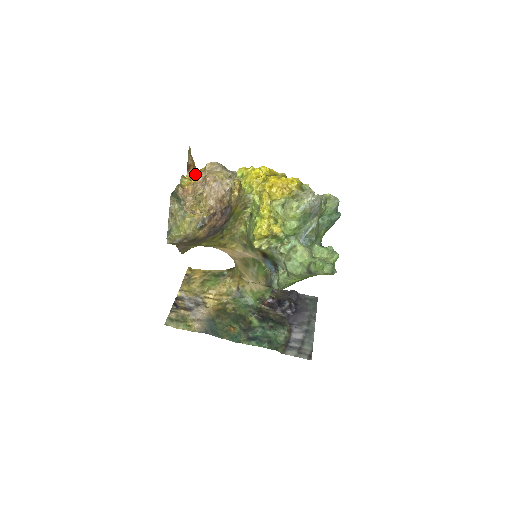
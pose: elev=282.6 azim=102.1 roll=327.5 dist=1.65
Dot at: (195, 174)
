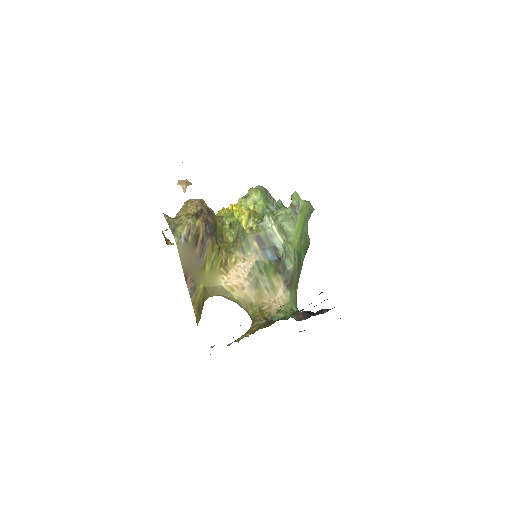
Dot at: occluded
